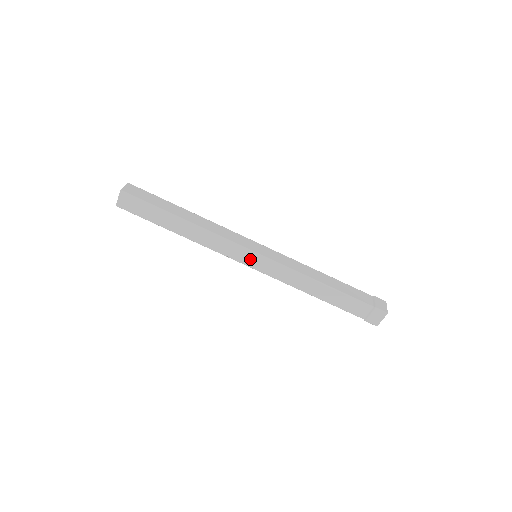
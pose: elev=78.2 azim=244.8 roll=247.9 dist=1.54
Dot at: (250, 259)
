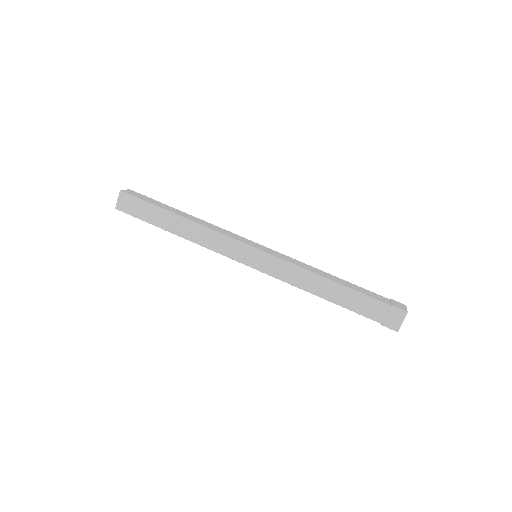
Dot at: (249, 256)
